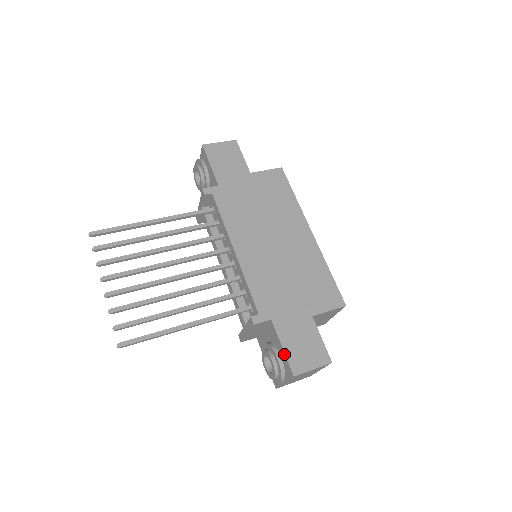
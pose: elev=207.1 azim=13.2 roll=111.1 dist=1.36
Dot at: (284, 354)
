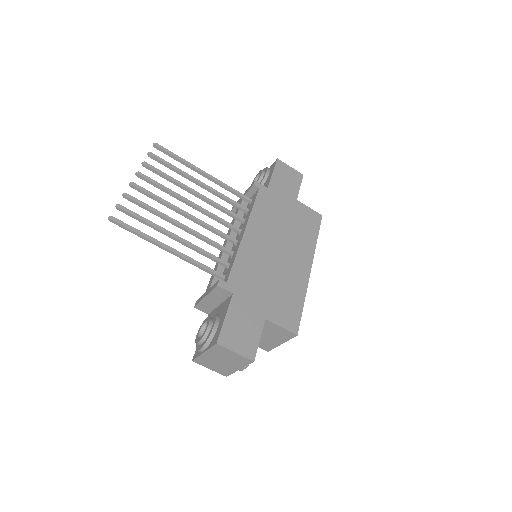
Dot at: (222, 323)
